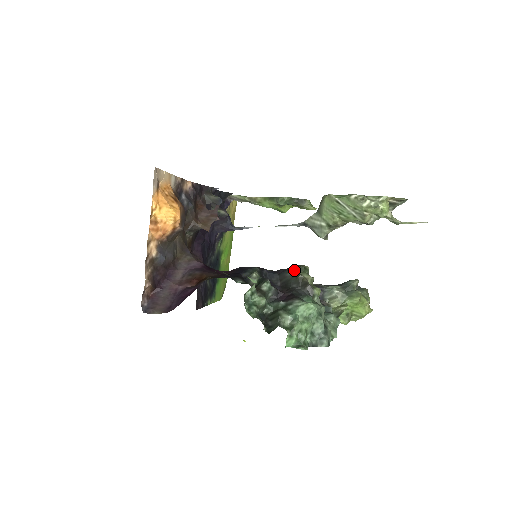
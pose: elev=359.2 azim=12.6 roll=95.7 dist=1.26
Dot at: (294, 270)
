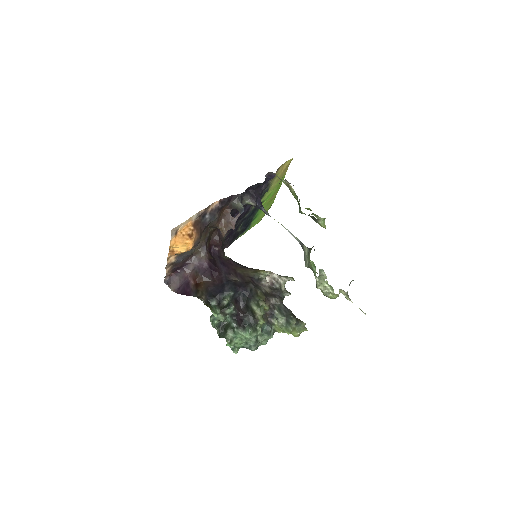
Dot at: (255, 303)
